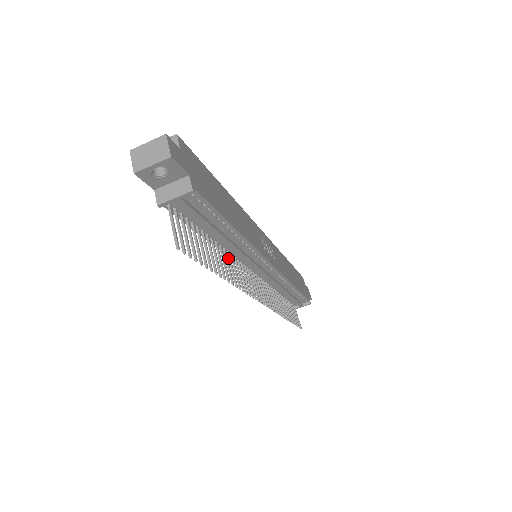
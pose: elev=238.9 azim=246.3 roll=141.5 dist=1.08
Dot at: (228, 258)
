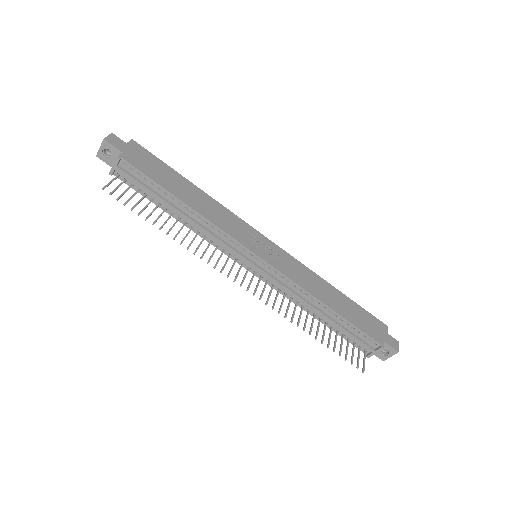
Dot at: (196, 235)
